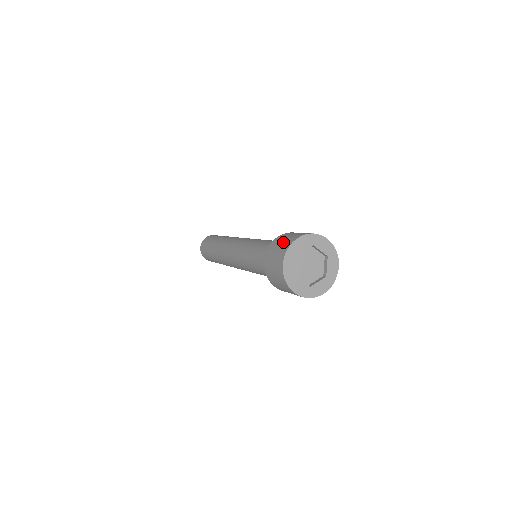
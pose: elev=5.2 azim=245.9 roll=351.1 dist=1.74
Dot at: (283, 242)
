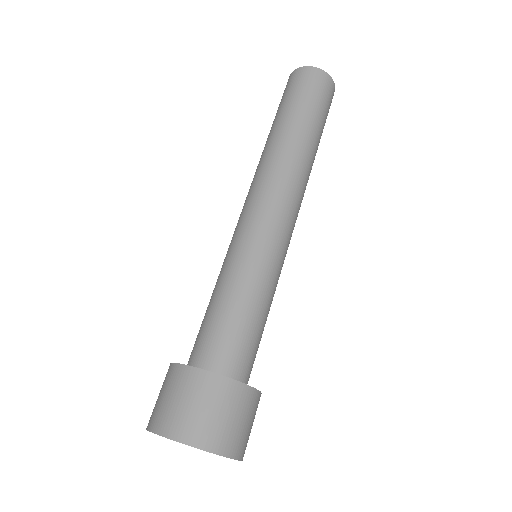
Dot at: (159, 402)
